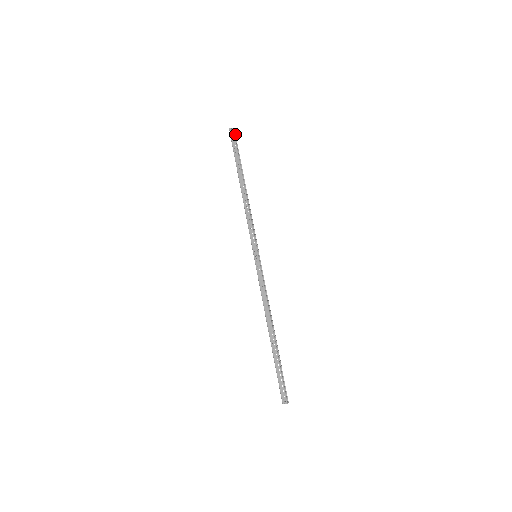
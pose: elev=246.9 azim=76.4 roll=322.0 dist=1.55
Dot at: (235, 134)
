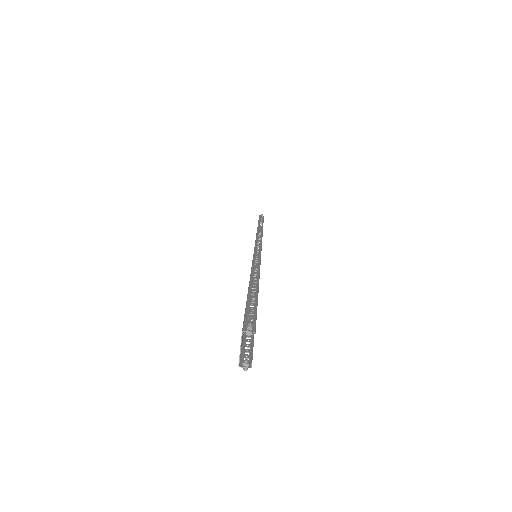
Dot at: occluded
